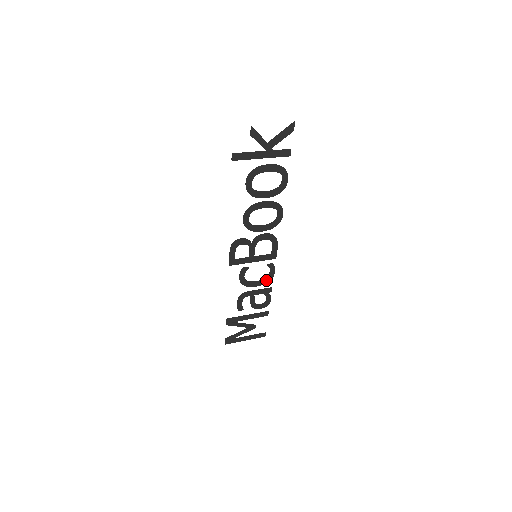
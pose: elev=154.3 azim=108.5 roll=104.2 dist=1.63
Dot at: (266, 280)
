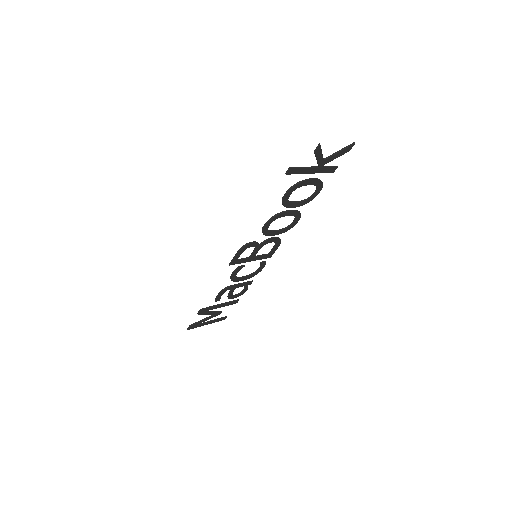
Dot at: (252, 275)
